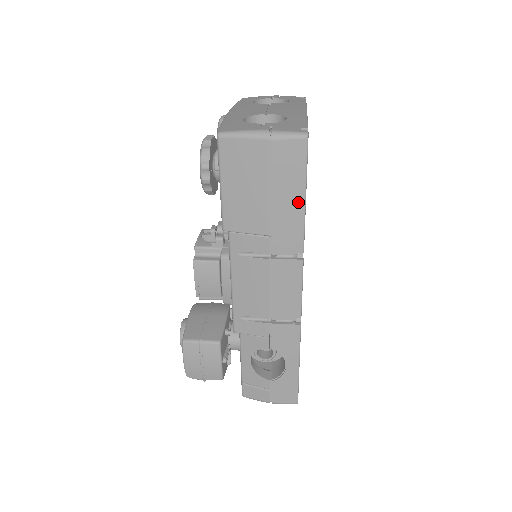
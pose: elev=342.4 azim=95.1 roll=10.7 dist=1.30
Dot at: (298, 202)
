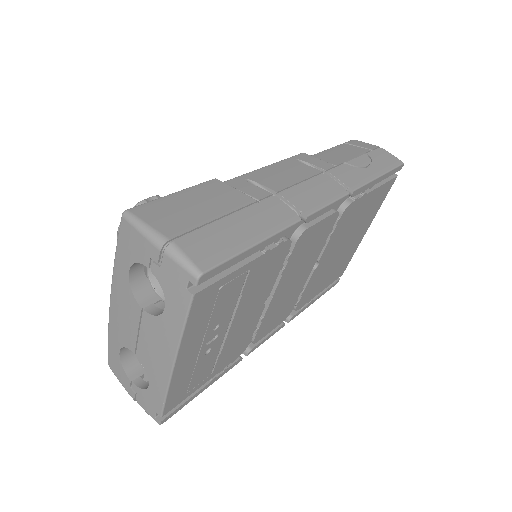
Dot at: occluded
